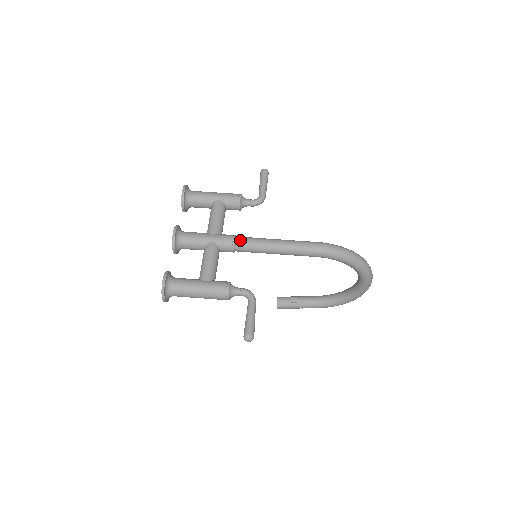
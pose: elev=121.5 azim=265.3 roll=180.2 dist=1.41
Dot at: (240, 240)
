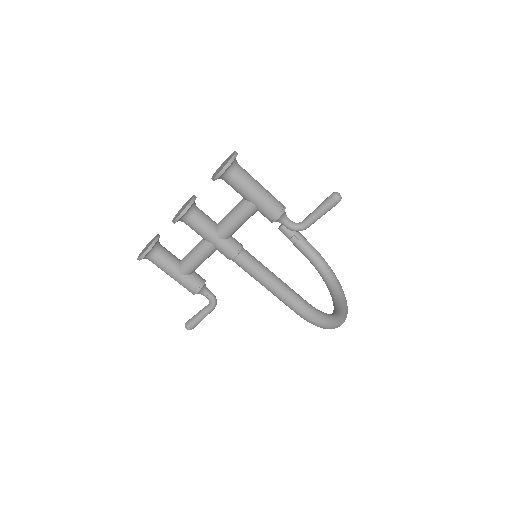
Dot at: (239, 261)
